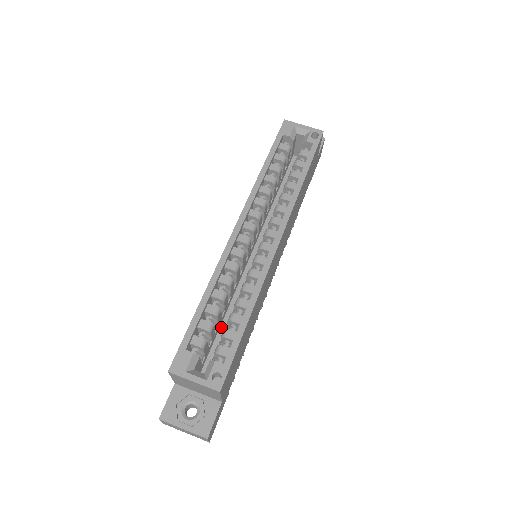
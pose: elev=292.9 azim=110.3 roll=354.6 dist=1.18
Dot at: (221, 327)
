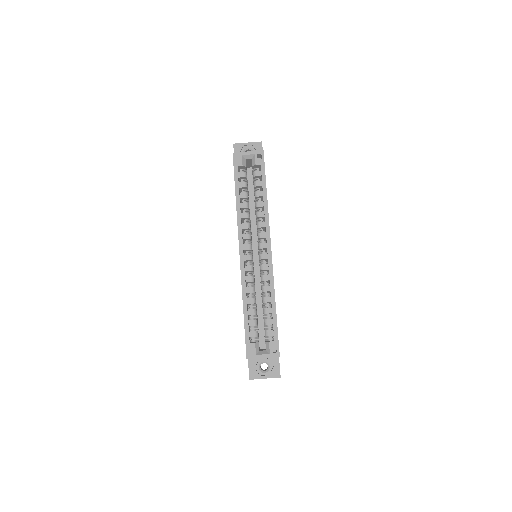
Dot at: (258, 313)
